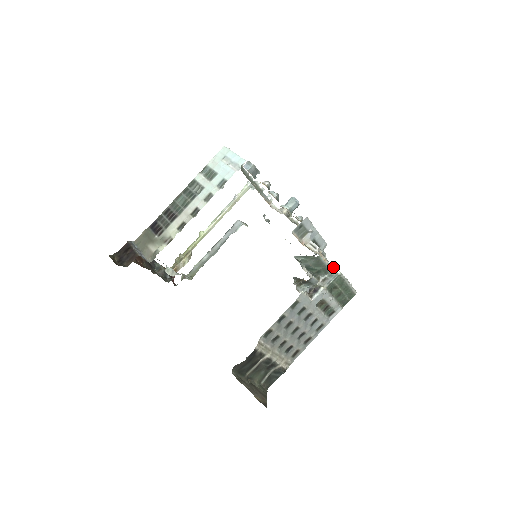
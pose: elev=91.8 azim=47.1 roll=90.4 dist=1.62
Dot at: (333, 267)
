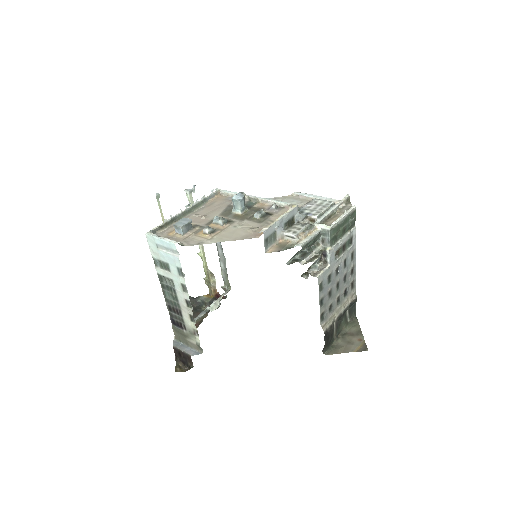
Dot at: (320, 226)
